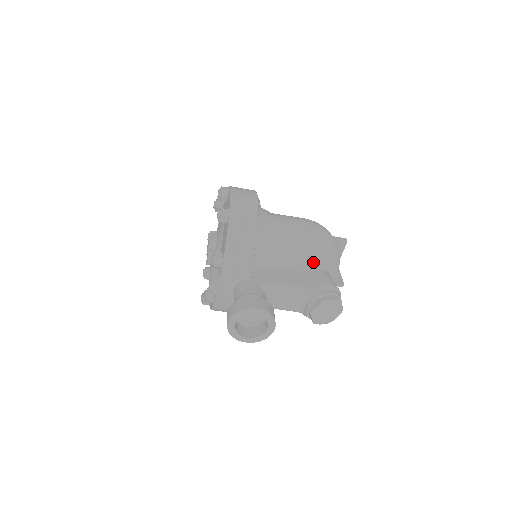
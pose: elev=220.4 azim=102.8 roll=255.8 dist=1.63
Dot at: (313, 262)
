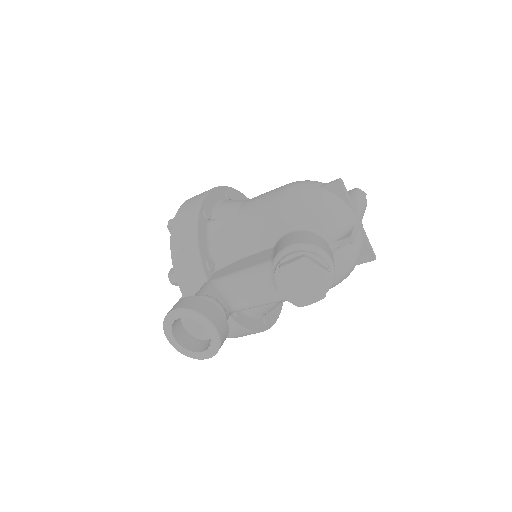
Dot at: (284, 228)
